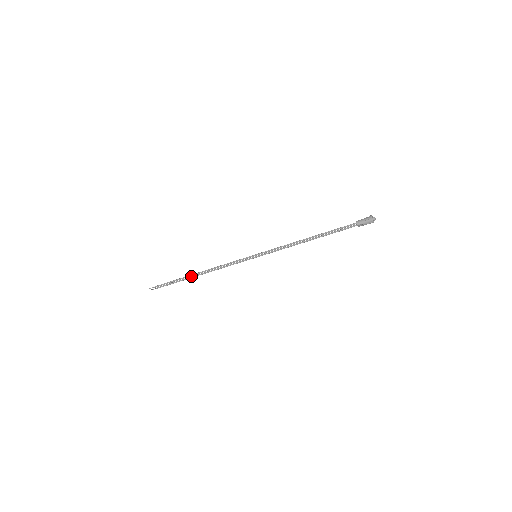
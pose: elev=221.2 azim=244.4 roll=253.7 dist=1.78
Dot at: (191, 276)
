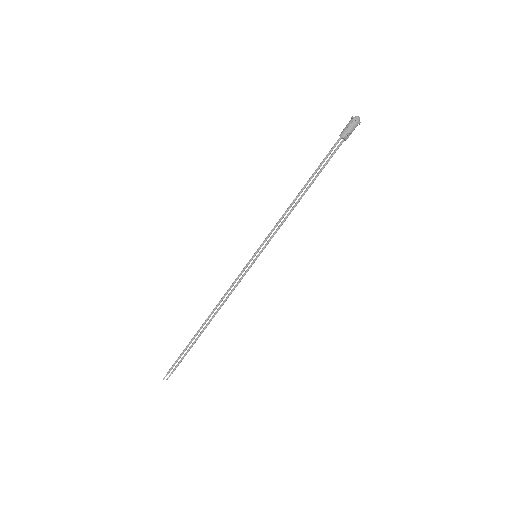
Dot at: (200, 332)
